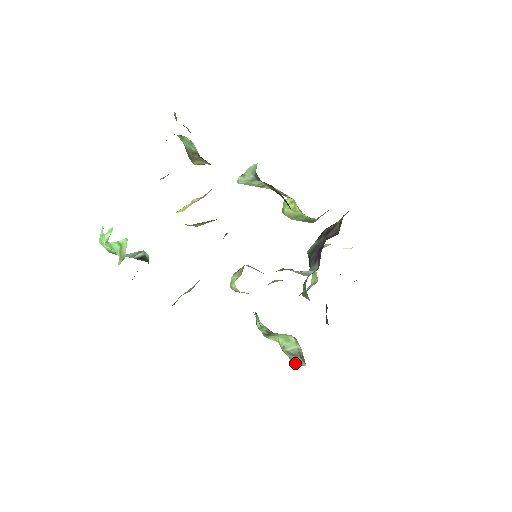
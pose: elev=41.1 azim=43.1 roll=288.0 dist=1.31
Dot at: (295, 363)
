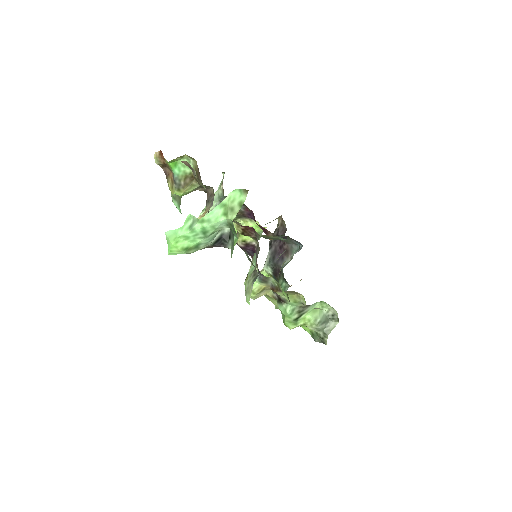
Dot at: (328, 330)
